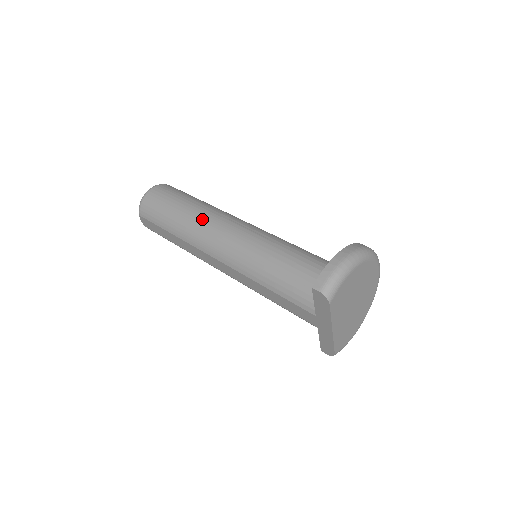
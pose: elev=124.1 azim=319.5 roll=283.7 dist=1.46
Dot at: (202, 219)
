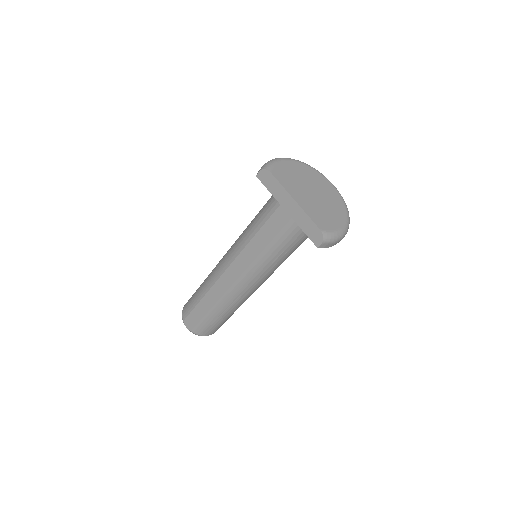
Dot at: occluded
